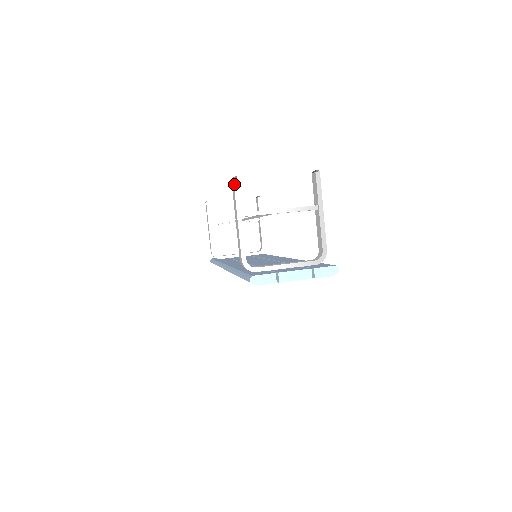
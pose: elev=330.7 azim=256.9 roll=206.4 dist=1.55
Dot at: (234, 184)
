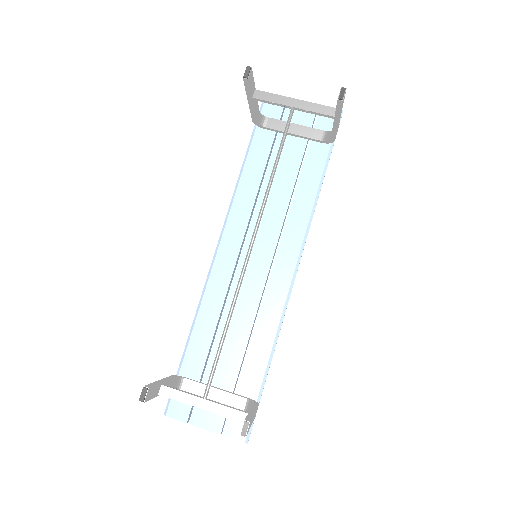
Dot at: (141, 400)
